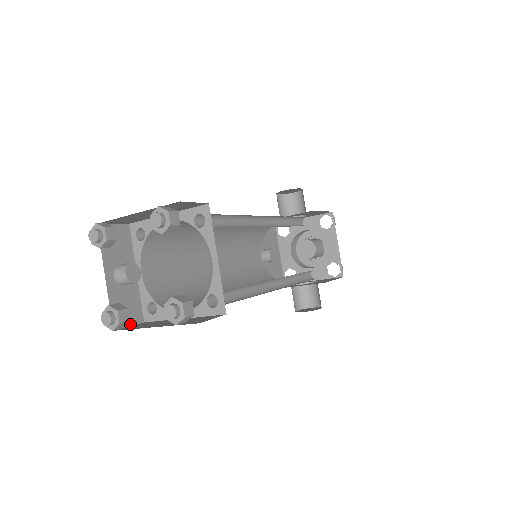
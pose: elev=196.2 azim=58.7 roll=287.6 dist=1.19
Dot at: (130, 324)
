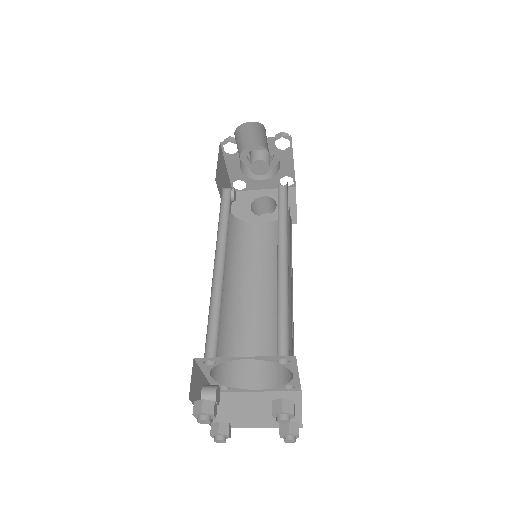
Dot at: occluded
